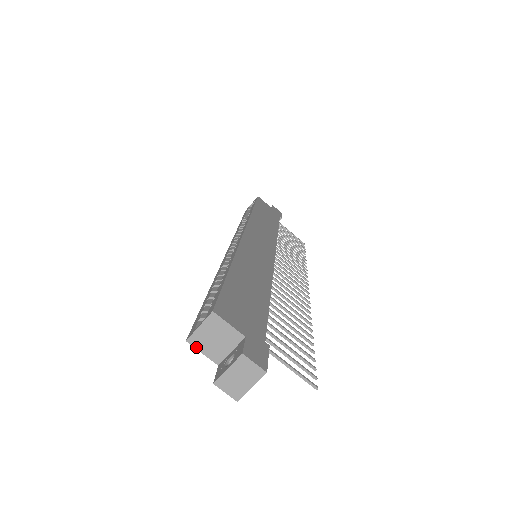
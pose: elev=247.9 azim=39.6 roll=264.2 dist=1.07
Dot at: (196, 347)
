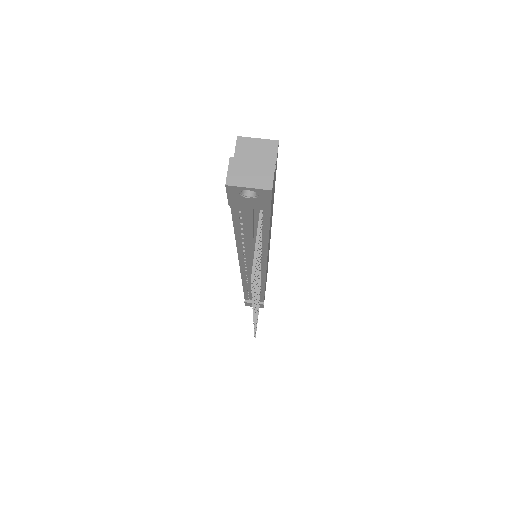
Dot at: (237, 146)
